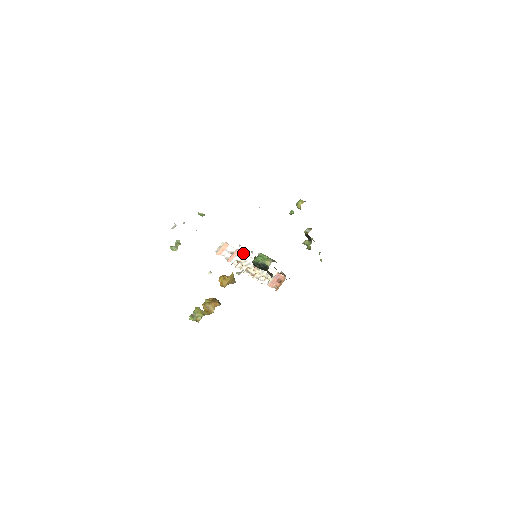
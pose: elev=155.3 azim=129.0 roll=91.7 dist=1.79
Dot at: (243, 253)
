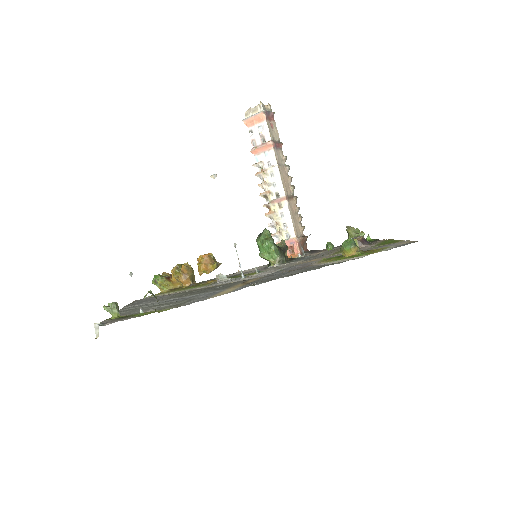
Dot at: (275, 158)
